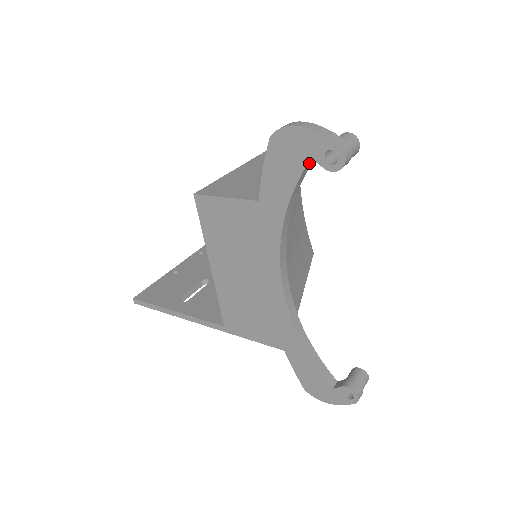
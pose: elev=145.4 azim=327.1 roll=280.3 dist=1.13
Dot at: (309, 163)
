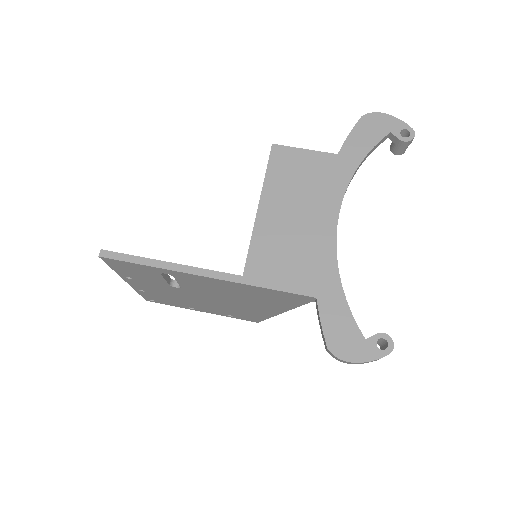
Dot at: (386, 136)
